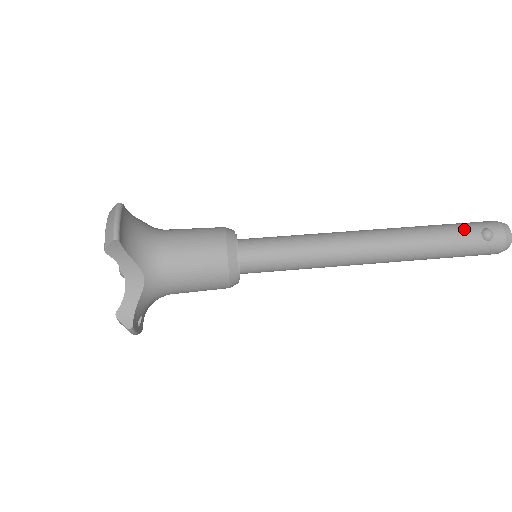
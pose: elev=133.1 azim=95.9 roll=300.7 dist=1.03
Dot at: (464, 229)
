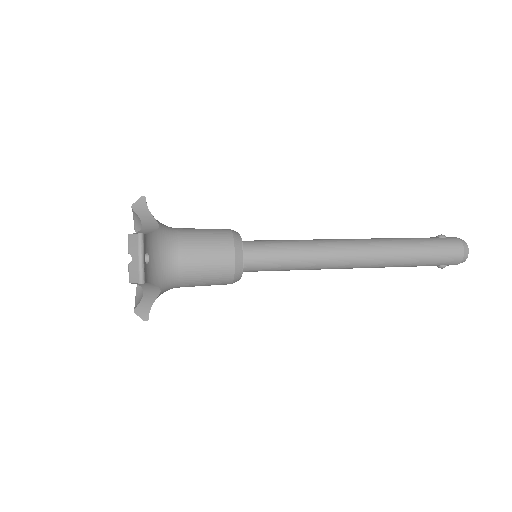
Dot at: occluded
